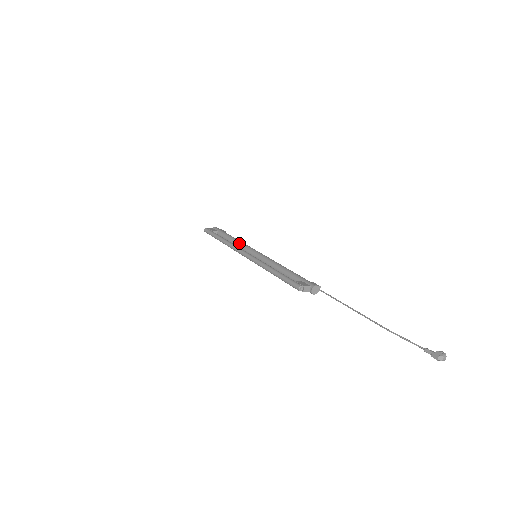
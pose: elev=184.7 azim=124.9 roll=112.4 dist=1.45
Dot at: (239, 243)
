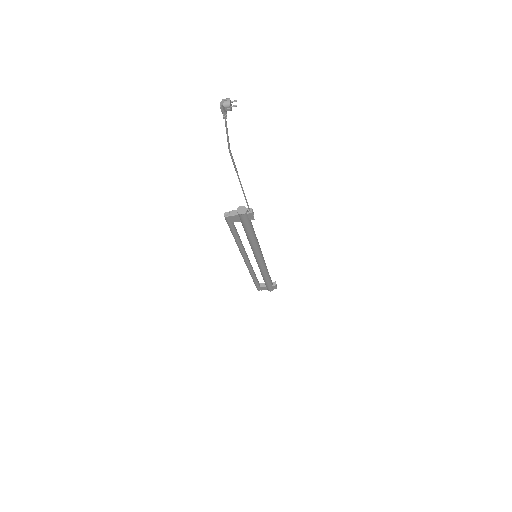
Dot at: occluded
